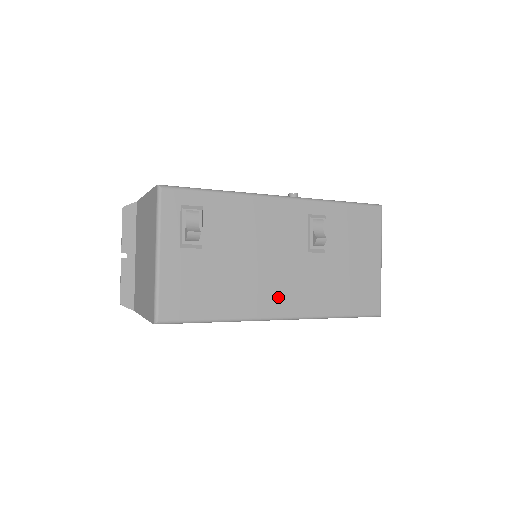
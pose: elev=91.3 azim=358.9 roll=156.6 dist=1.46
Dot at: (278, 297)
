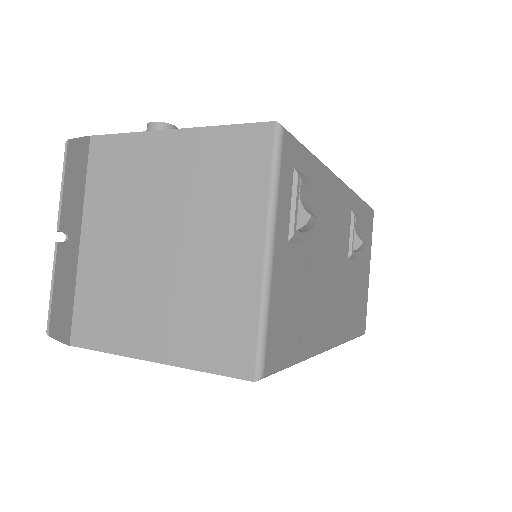
Dot at: (332, 319)
